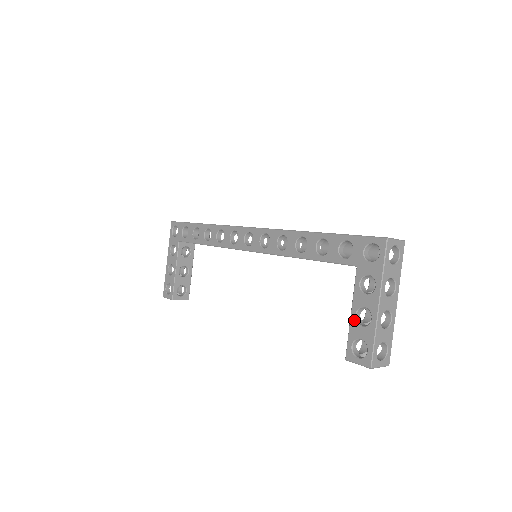
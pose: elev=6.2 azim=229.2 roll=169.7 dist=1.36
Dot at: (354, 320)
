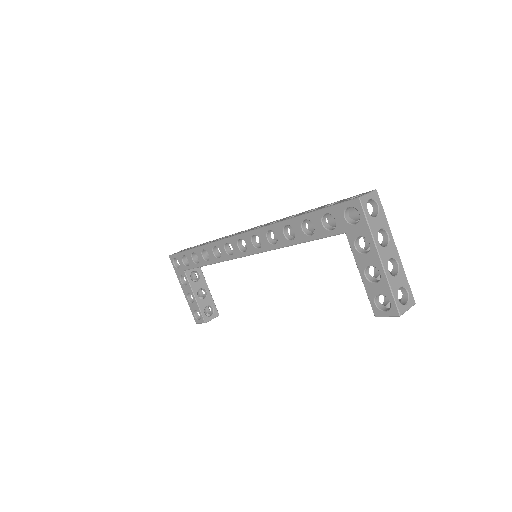
Dot at: (366, 280)
